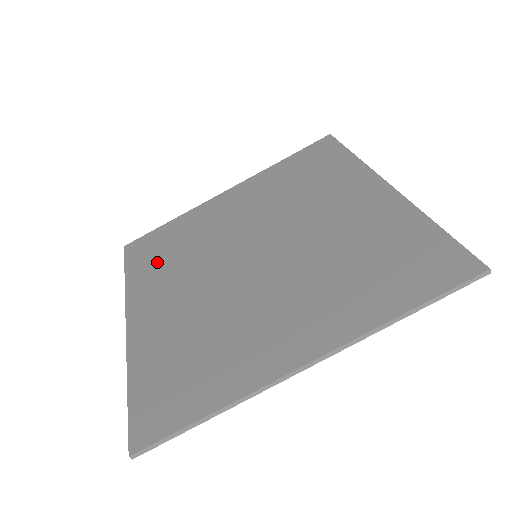
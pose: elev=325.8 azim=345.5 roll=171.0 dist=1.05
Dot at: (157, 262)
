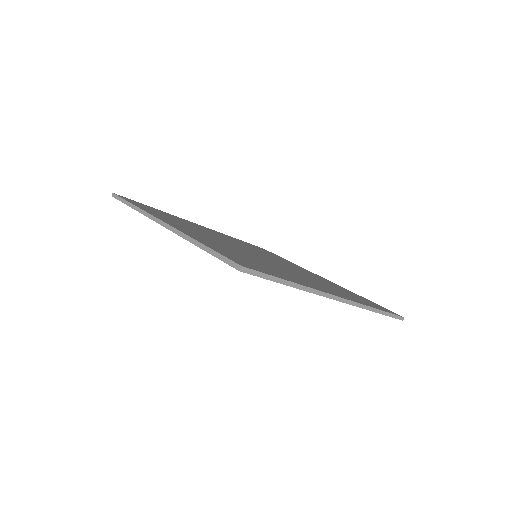
Dot at: (165, 216)
